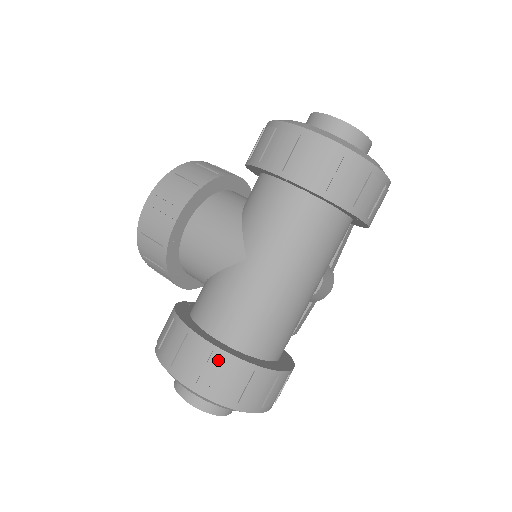
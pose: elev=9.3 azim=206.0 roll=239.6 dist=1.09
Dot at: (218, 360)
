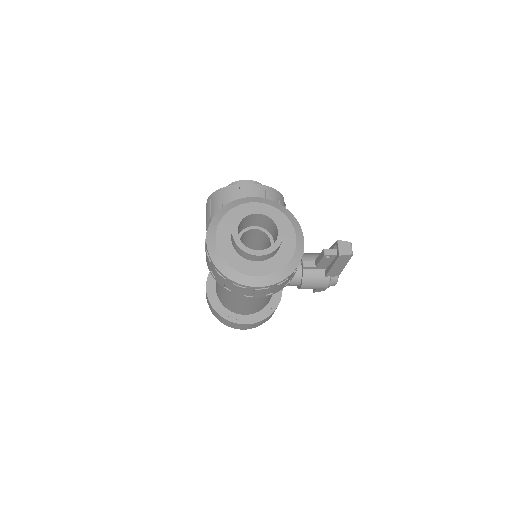
Dot at: occluded
